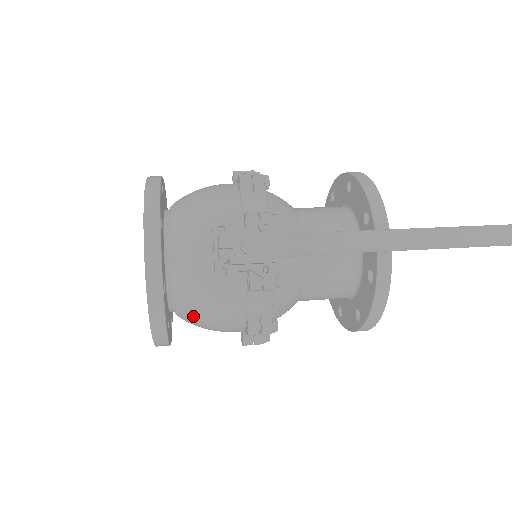
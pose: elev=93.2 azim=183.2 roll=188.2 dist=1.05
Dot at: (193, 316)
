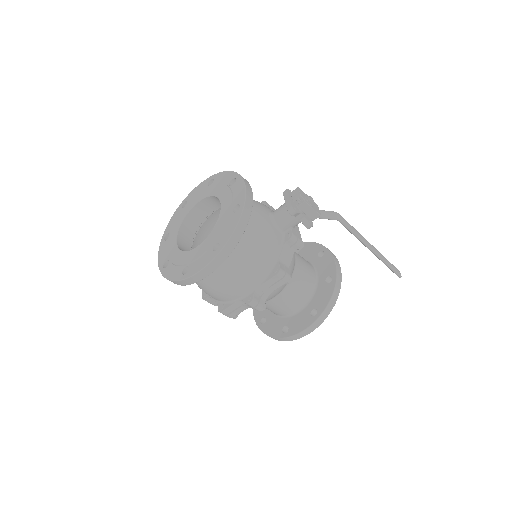
Dot at: (242, 251)
